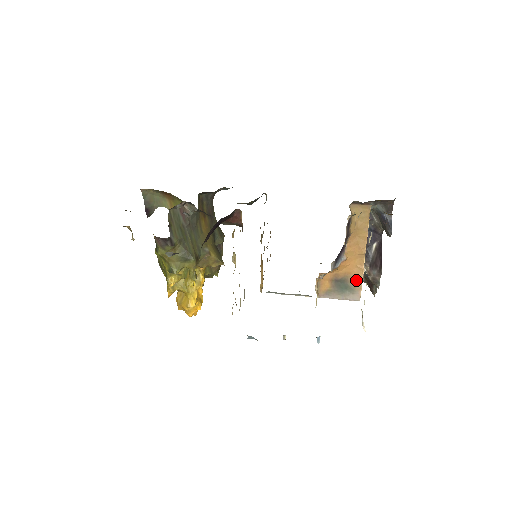
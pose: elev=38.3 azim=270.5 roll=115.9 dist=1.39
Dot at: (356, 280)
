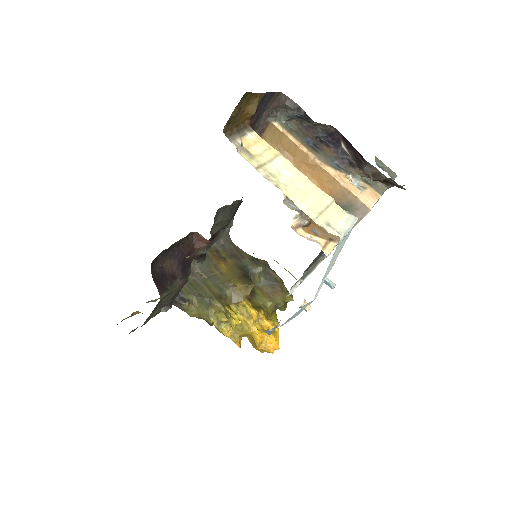
Dot at: (342, 194)
